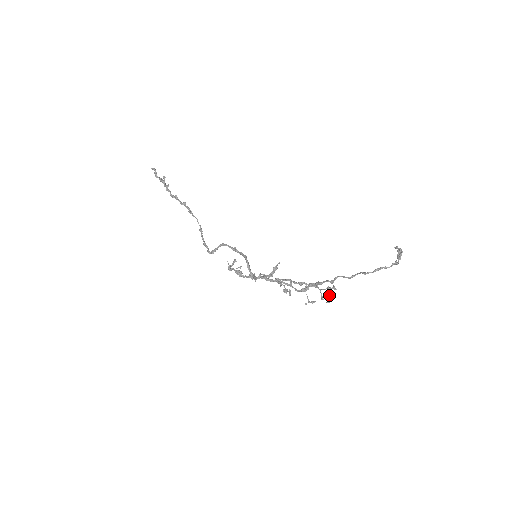
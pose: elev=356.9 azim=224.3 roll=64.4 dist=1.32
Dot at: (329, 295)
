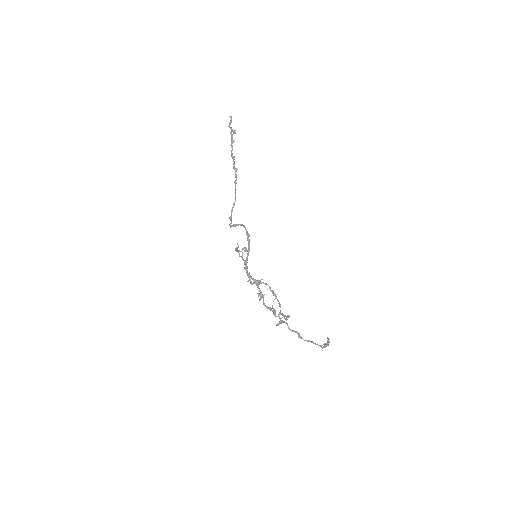
Dot at: (285, 316)
